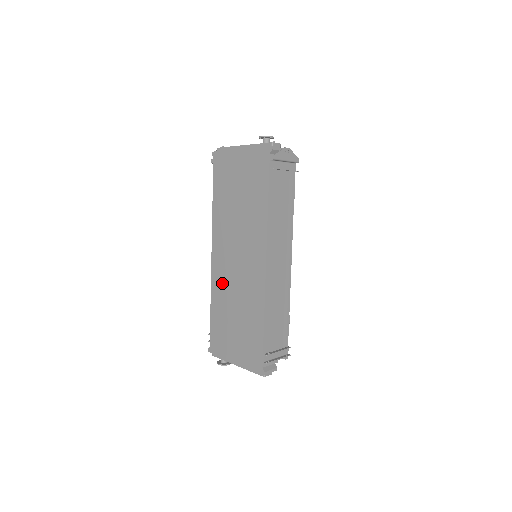
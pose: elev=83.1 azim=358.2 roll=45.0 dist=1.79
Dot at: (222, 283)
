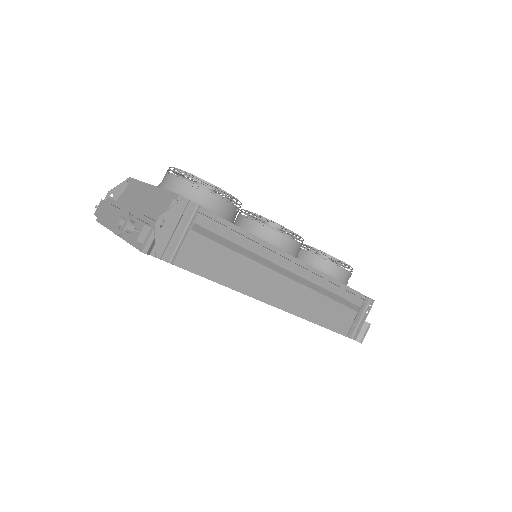
Dot at: occluded
